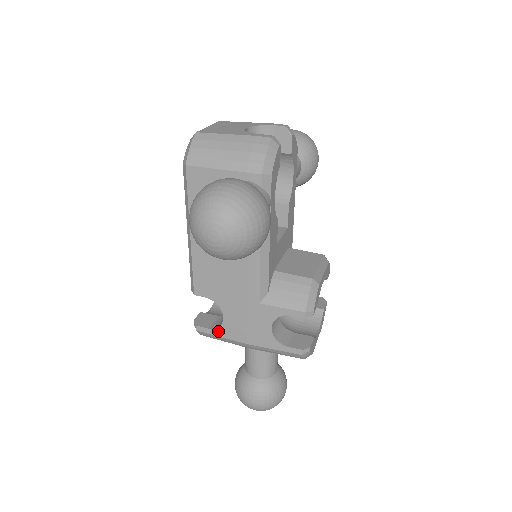
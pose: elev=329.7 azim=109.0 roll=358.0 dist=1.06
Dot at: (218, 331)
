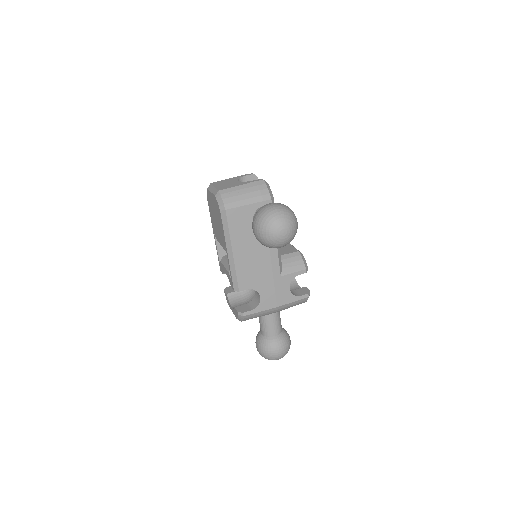
Dot at: (258, 309)
